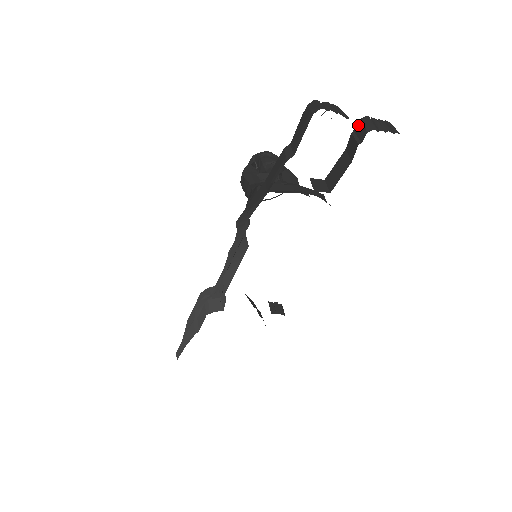
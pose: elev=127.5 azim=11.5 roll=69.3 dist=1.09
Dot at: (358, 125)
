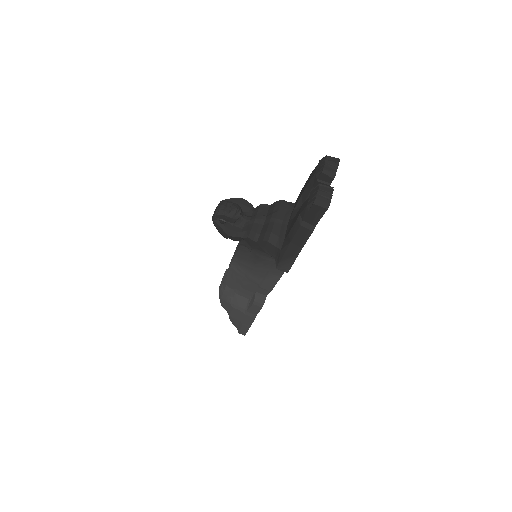
Dot at: (321, 176)
